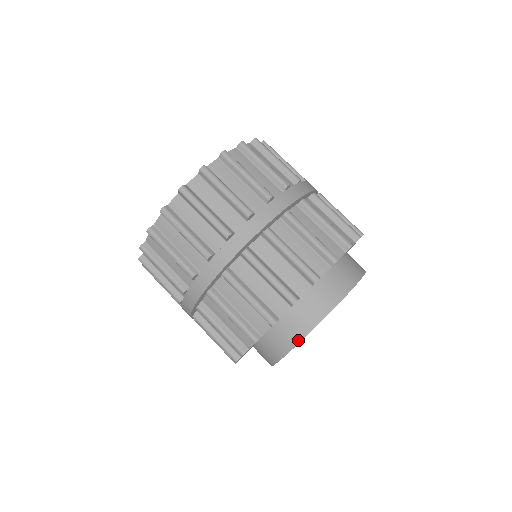
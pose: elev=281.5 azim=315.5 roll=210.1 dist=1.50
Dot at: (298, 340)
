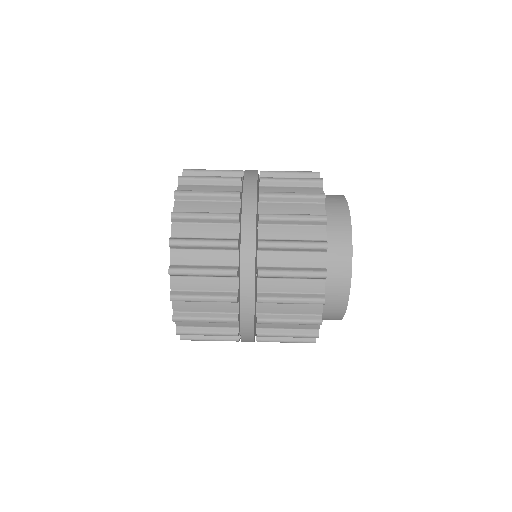
Dot at: (349, 234)
